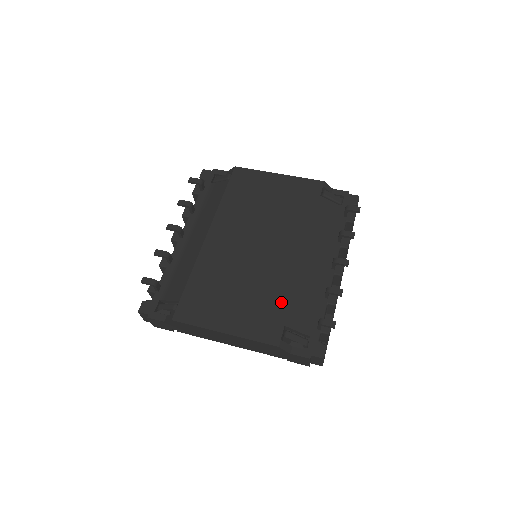
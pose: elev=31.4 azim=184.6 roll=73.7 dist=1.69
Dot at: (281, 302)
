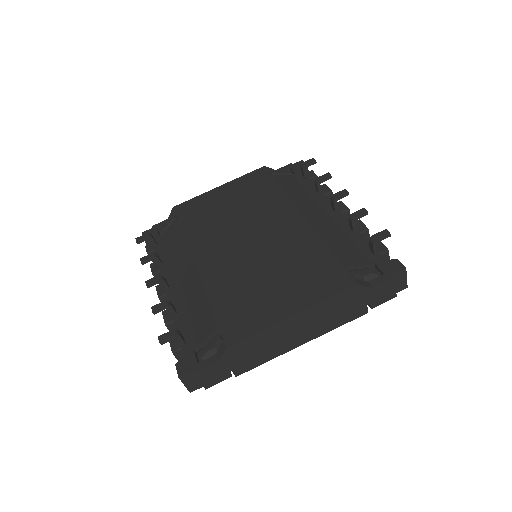
Dot at: (321, 255)
